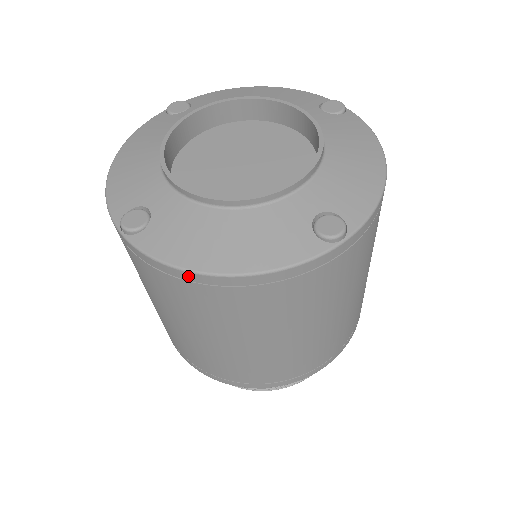
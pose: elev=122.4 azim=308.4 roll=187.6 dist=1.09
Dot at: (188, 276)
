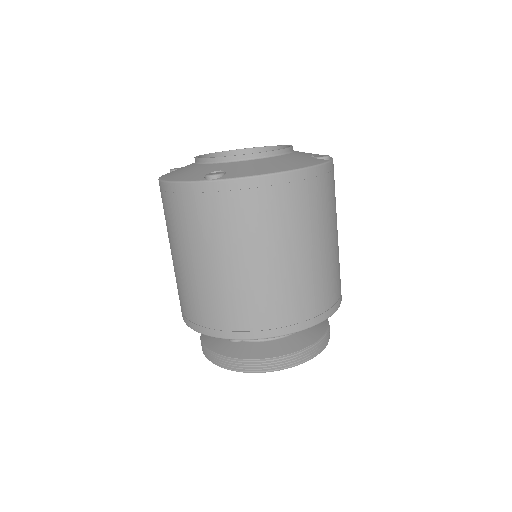
Dot at: (159, 184)
